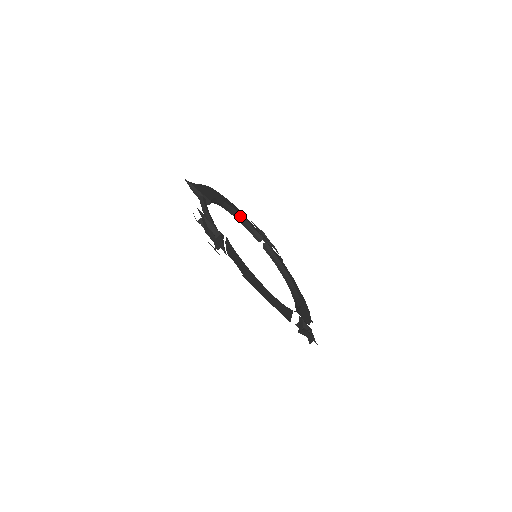
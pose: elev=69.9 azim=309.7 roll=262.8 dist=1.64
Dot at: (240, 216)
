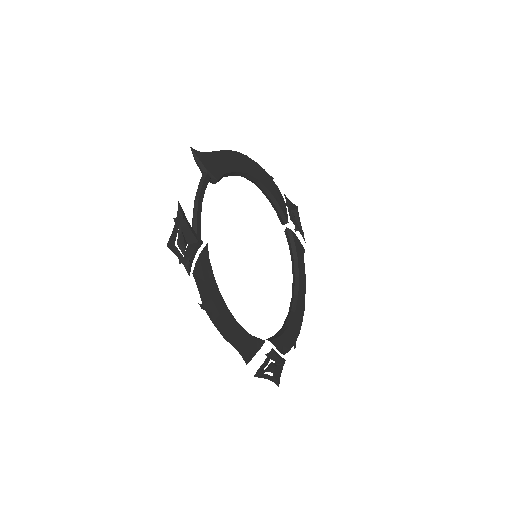
Dot at: (267, 191)
